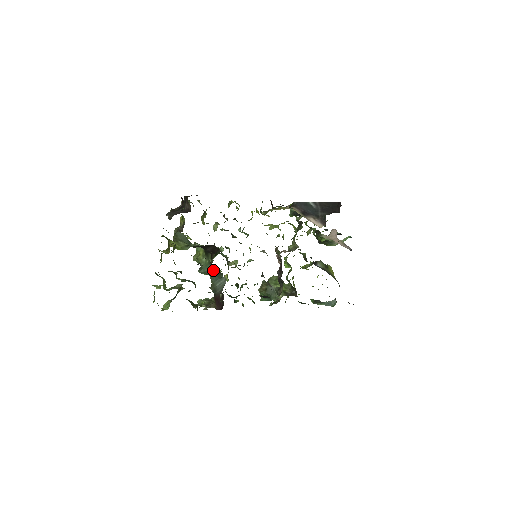
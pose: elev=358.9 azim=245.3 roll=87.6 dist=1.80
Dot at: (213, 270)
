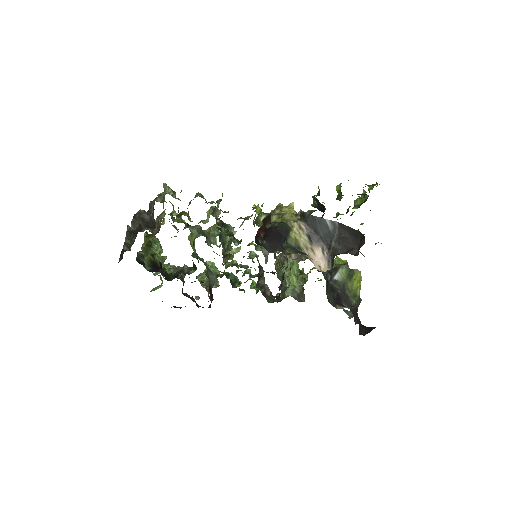
Dot at: occluded
